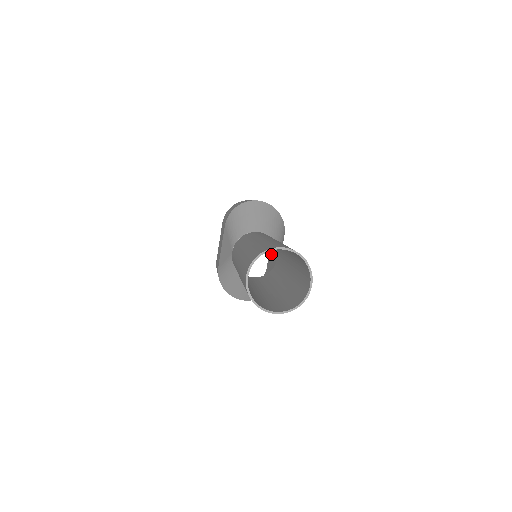
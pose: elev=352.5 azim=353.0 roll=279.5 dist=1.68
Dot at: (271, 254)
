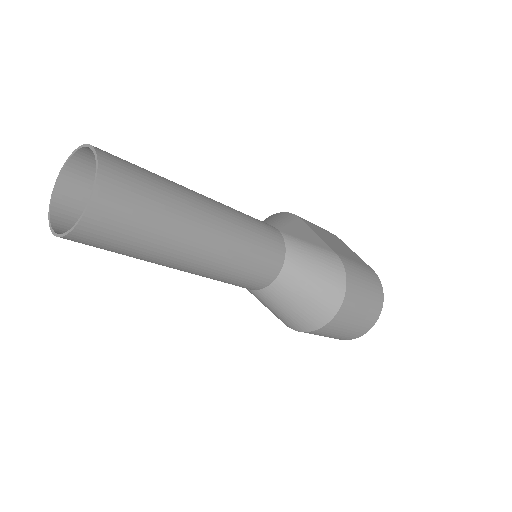
Dot at: occluded
